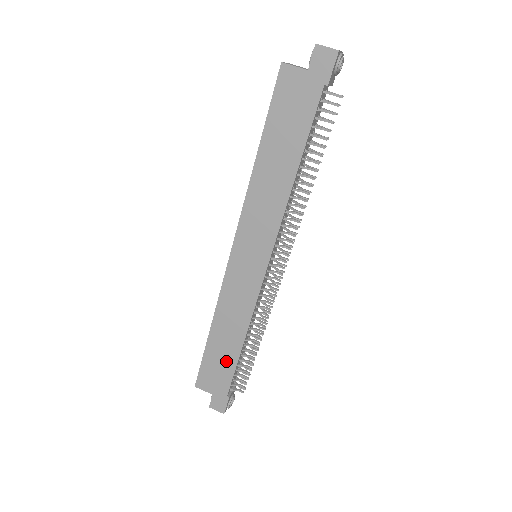
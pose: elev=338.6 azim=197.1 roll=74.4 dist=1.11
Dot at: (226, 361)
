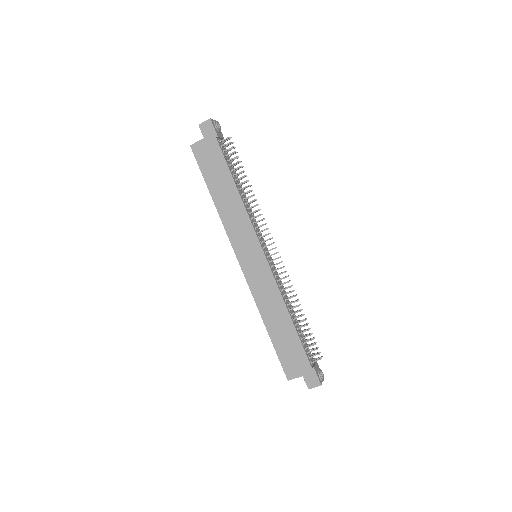
Dot at: (291, 340)
